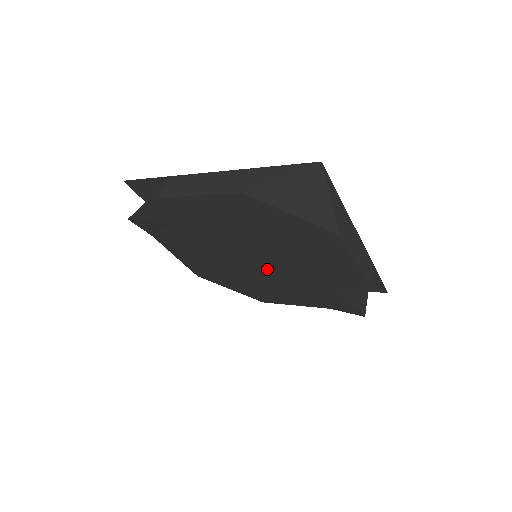
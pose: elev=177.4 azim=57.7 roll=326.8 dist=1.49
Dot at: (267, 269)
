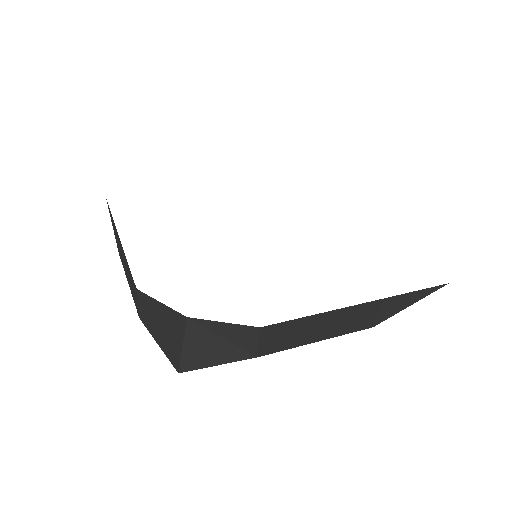
Dot at: occluded
